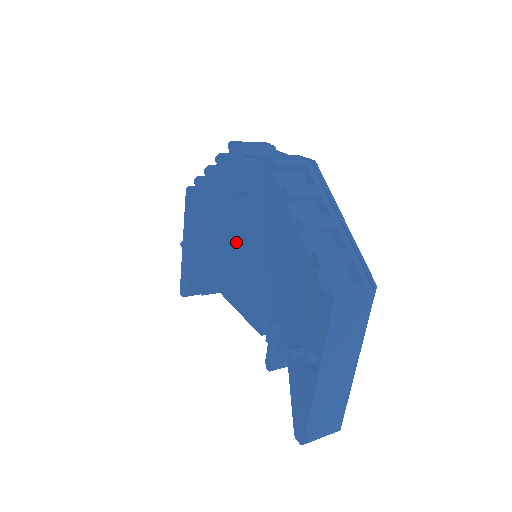
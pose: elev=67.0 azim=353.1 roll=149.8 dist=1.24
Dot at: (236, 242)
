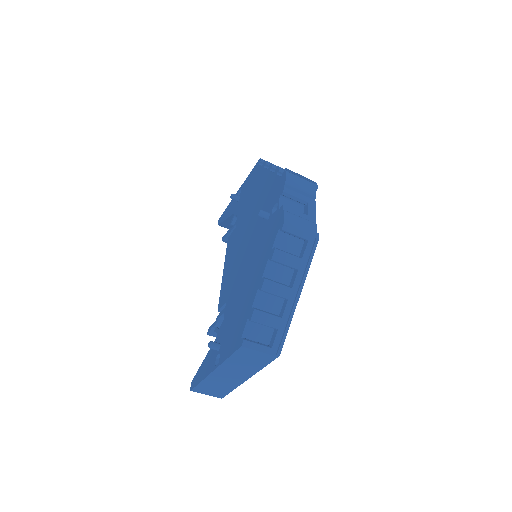
Dot at: (246, 239)
